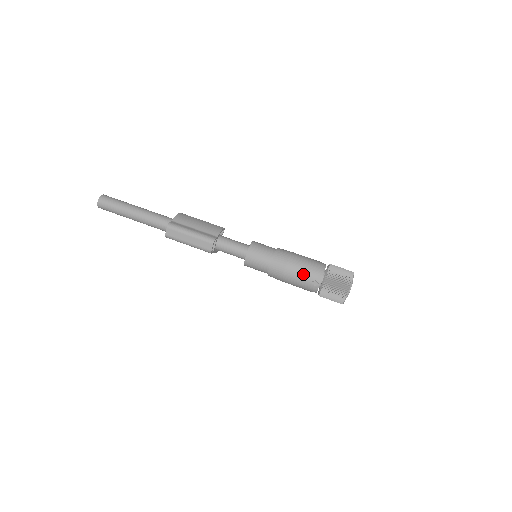
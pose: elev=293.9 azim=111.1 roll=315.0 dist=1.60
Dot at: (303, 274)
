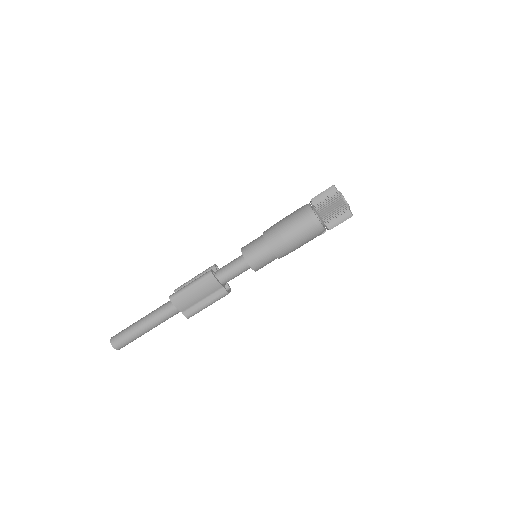
Dot at: occluded
